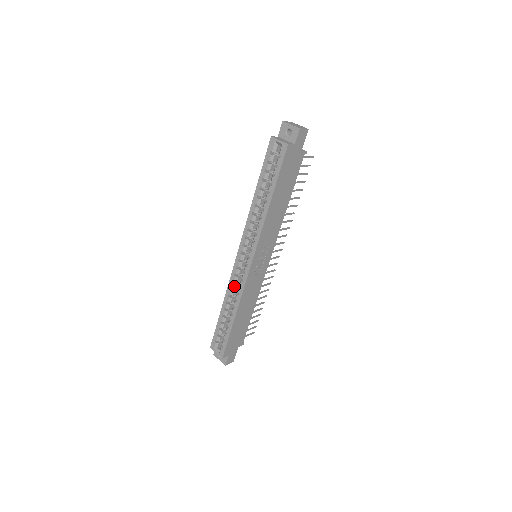
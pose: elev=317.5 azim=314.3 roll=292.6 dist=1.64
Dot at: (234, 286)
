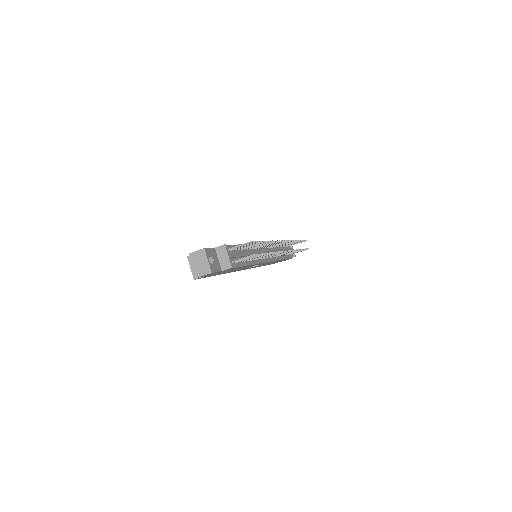
Dot at: occluded
